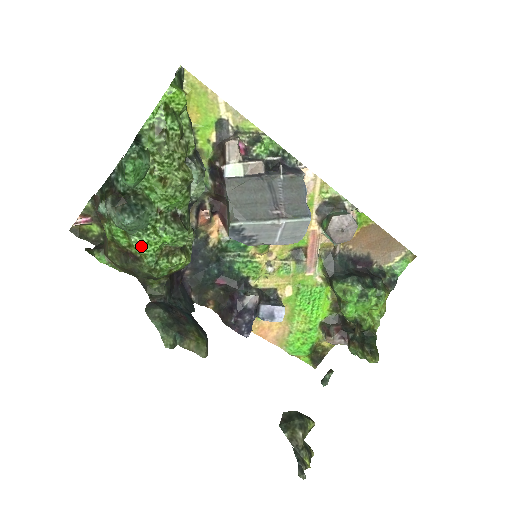
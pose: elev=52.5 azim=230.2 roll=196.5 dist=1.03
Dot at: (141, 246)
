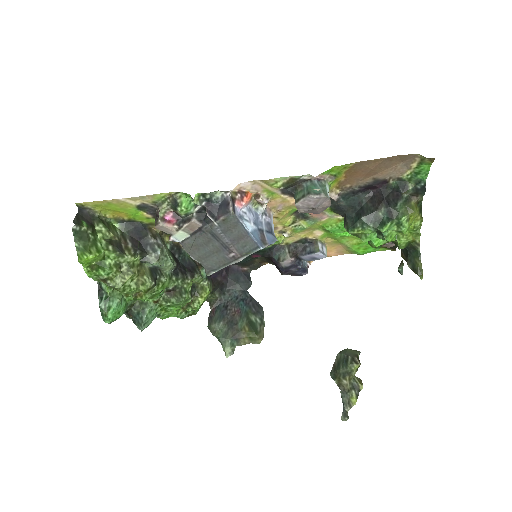
Dot at: occluded
